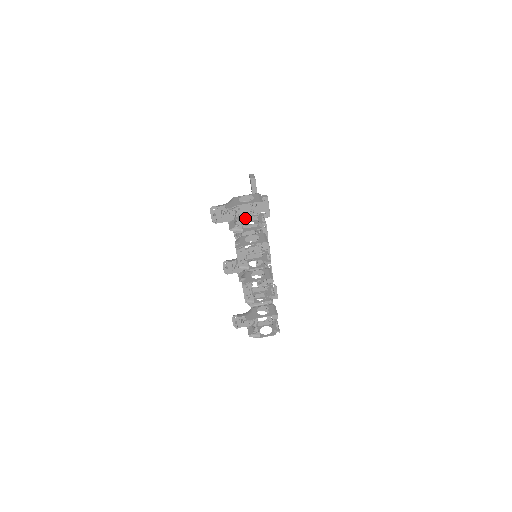
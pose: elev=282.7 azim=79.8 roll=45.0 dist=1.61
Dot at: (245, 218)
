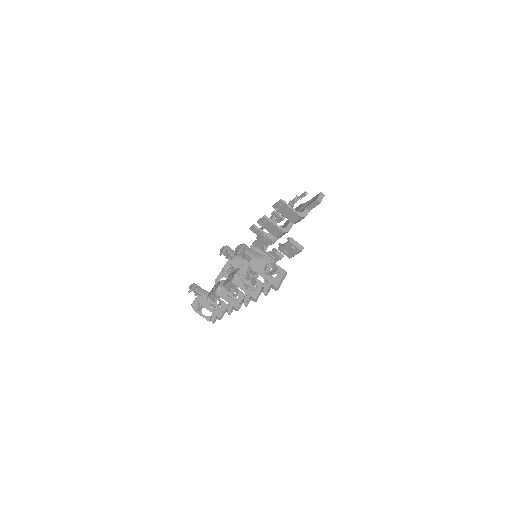
Dot at: occluded
